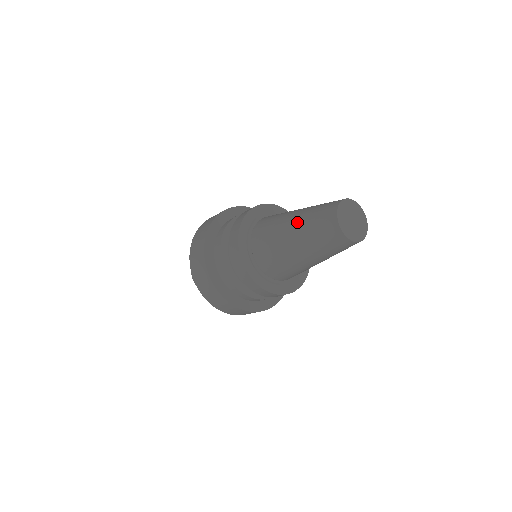
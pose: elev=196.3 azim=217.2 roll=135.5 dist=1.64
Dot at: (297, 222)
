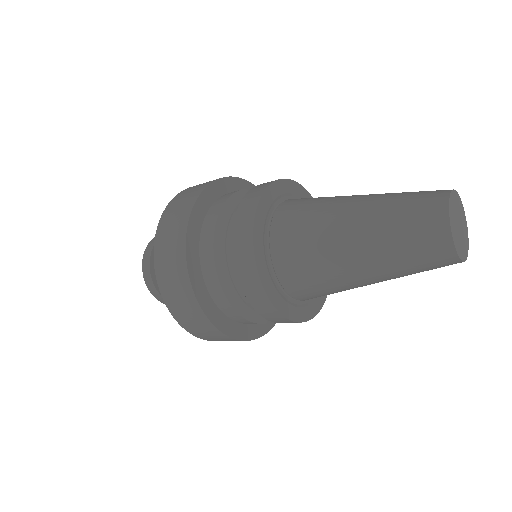
Dot at: (366, 208)
